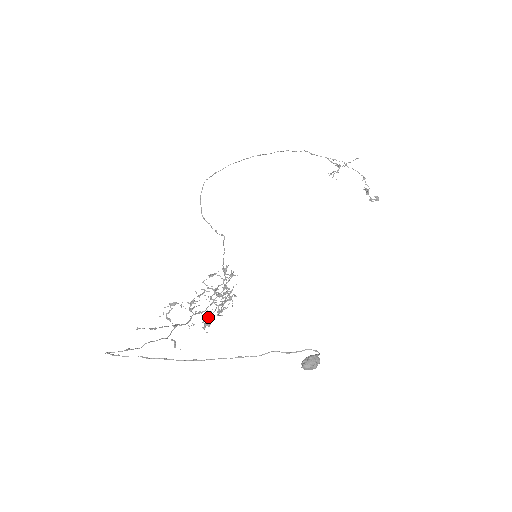
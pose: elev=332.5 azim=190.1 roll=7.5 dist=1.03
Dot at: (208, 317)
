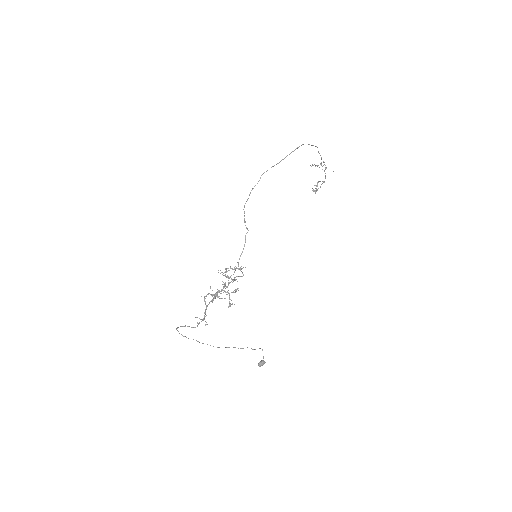
Dot at: (216, 292)
